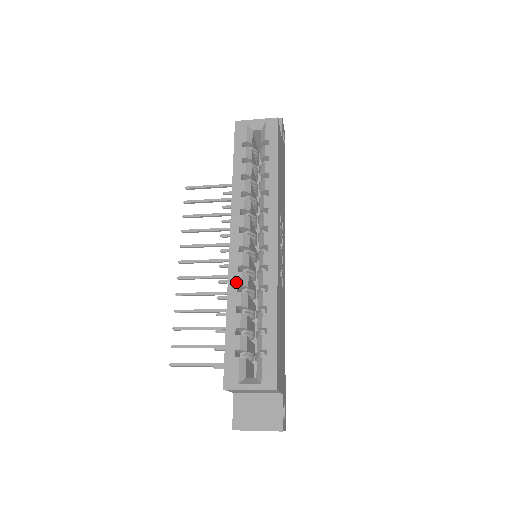
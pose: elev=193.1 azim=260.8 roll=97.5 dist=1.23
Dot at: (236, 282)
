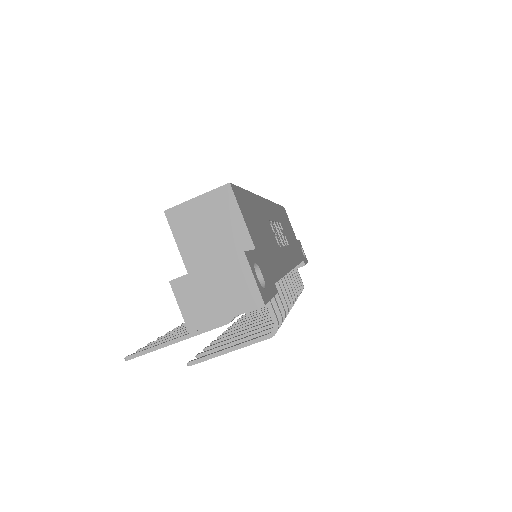
Dot at: occluded
